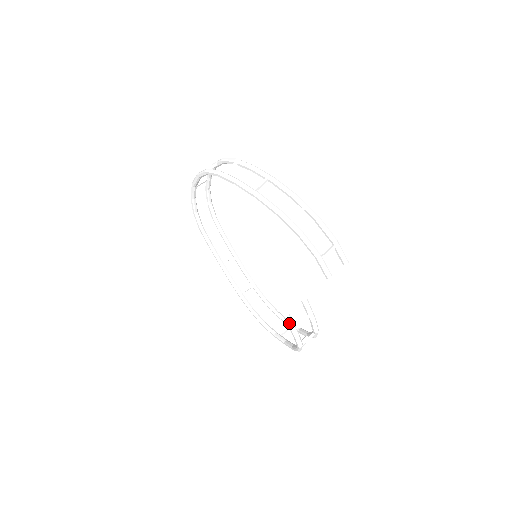
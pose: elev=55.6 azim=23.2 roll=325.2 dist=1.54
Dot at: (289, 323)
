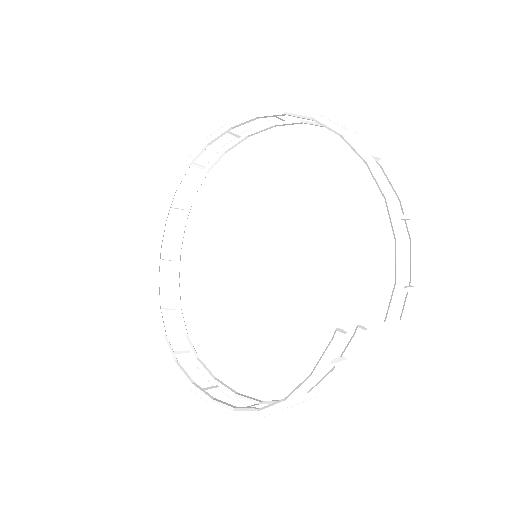
Dot at: (335, 347)
